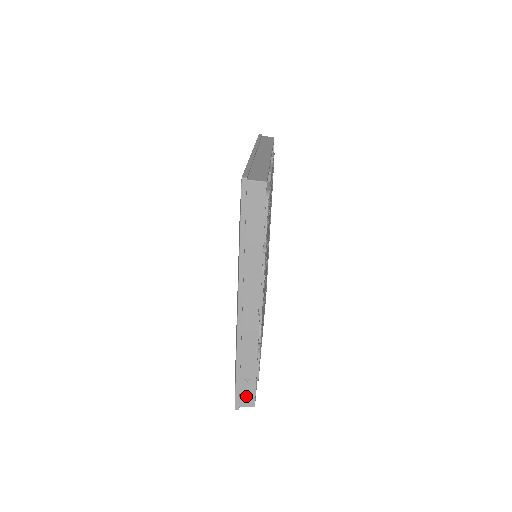
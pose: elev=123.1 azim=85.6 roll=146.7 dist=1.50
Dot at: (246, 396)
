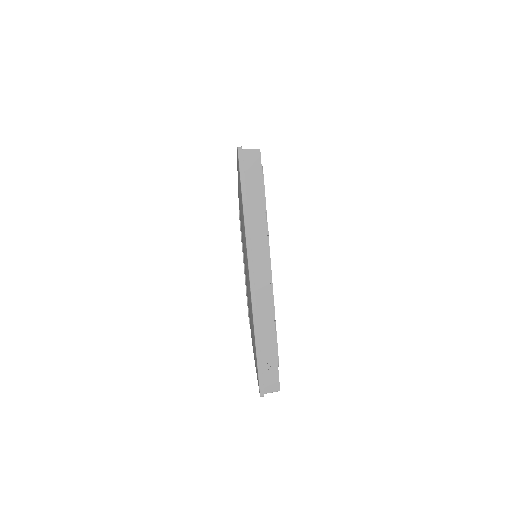
Dot at: (269, 379)
